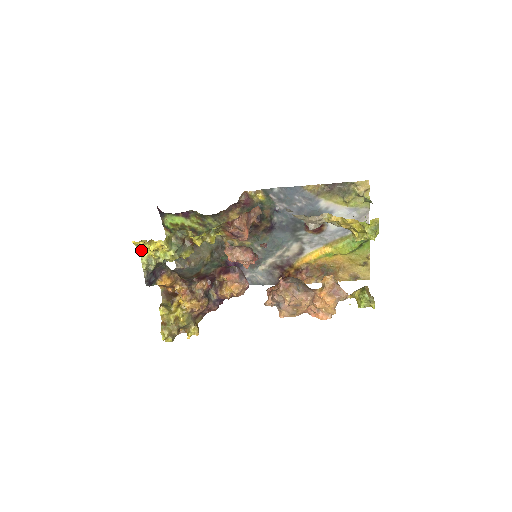
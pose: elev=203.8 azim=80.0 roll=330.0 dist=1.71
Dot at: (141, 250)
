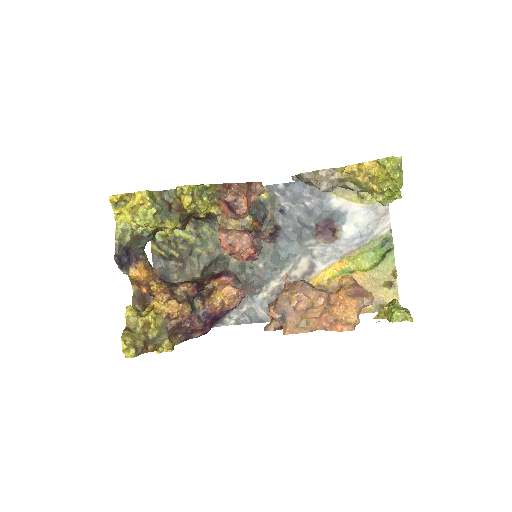
Dot at: (118, 216)
